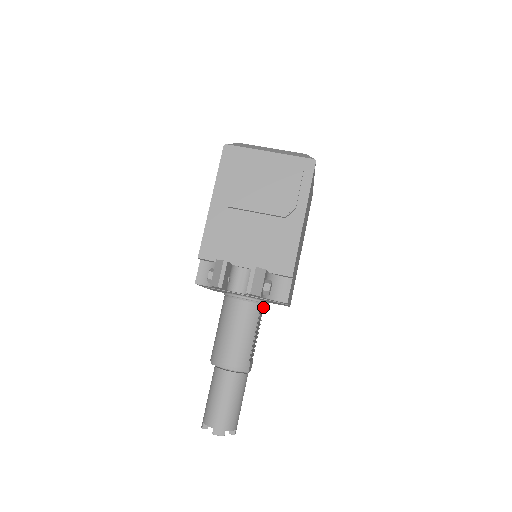
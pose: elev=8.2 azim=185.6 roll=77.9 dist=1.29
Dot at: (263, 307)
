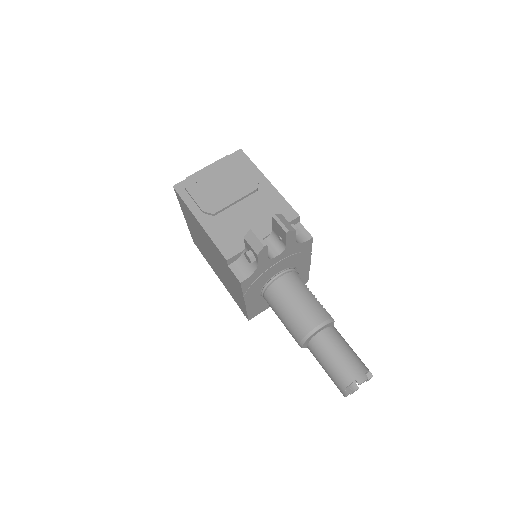
Dot at: (297, 273)
